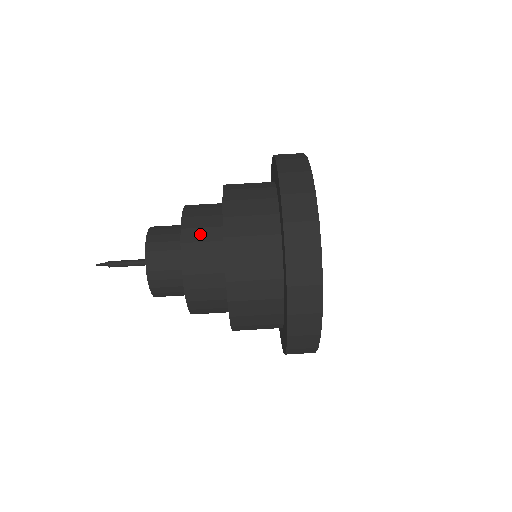
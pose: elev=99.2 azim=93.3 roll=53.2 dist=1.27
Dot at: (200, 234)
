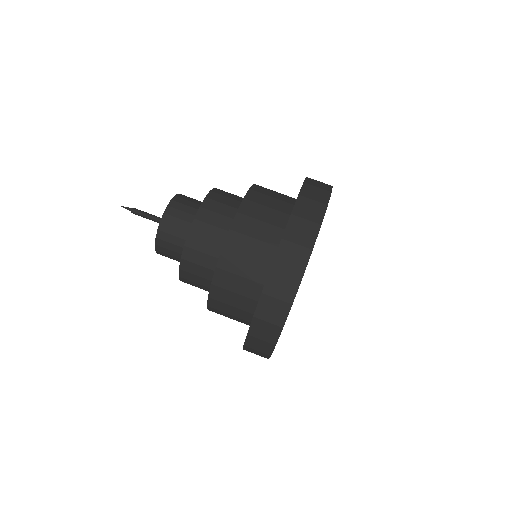
Dot at: (208, 231)
